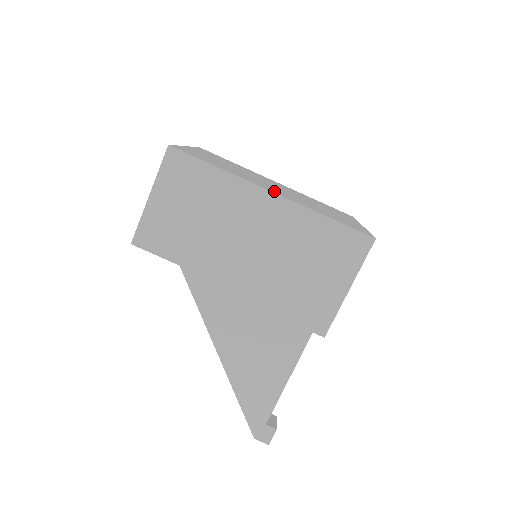
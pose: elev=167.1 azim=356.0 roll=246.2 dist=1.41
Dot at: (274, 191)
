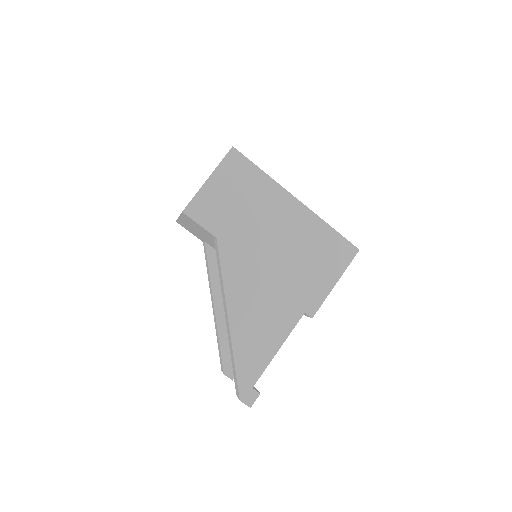
Dot at: occluded
